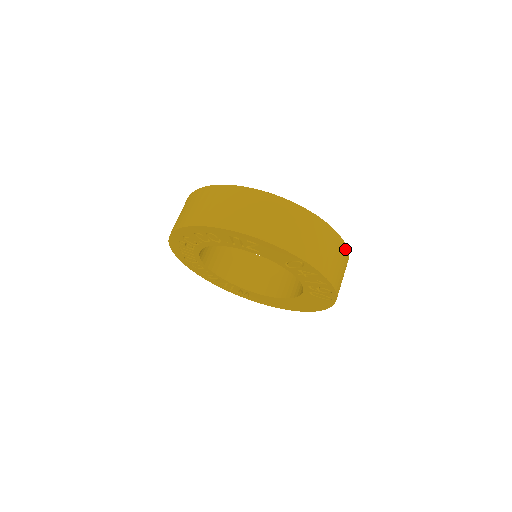
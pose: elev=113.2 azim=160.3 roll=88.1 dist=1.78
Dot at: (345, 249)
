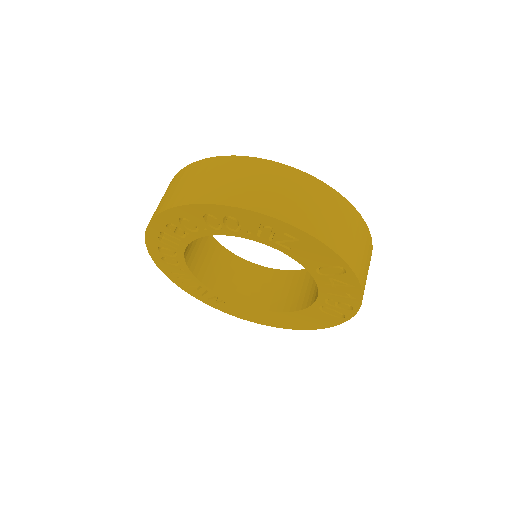
Dot at: occluded
